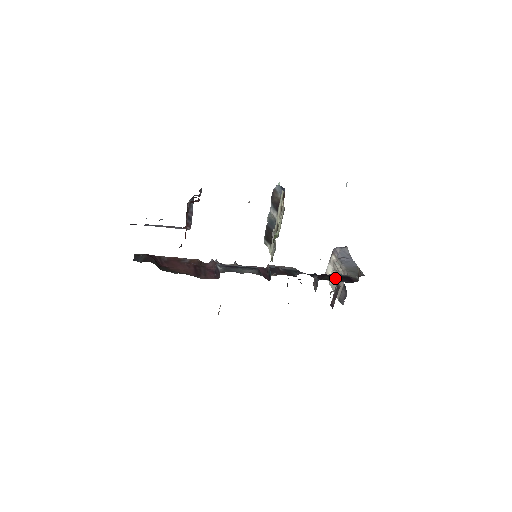
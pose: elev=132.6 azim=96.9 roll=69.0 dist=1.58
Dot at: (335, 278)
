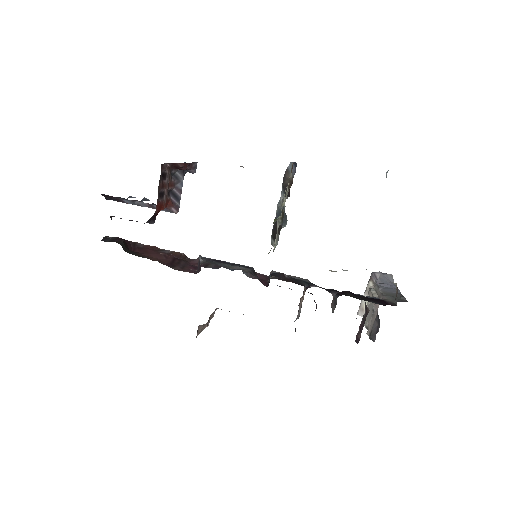
Dot at: (362, 297)
